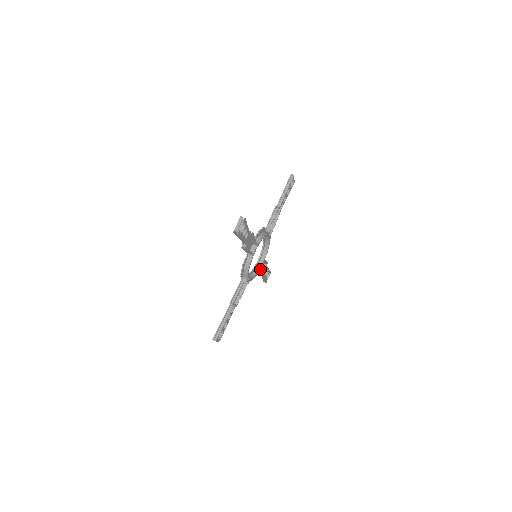
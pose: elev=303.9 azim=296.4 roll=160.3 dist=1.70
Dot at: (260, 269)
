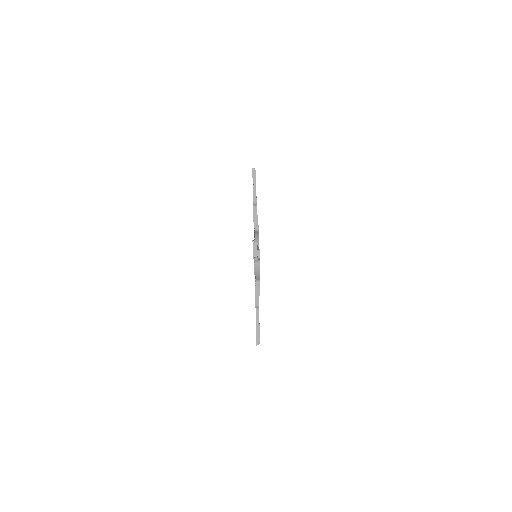
Dot at: occluded
